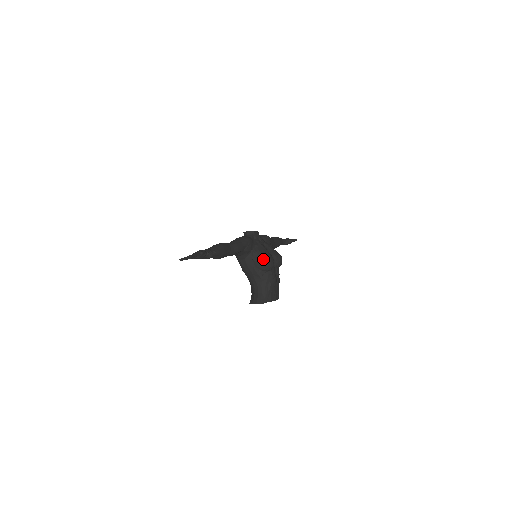
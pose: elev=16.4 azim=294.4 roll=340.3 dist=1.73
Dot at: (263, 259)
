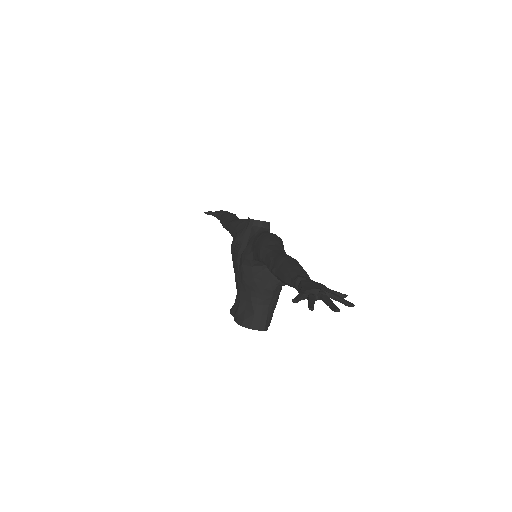
Dot at: occluded
